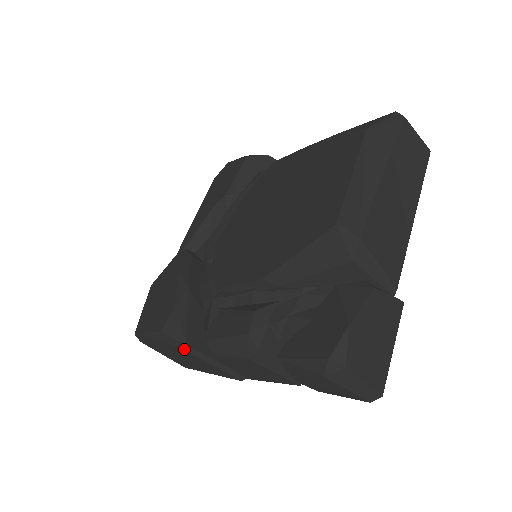
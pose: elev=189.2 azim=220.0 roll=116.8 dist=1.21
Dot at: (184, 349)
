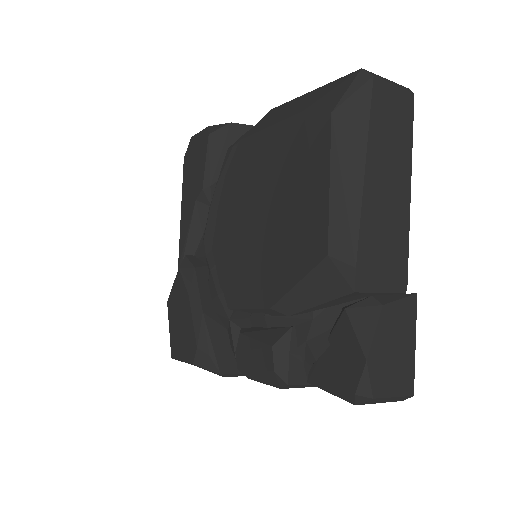
Dot at: occluded
